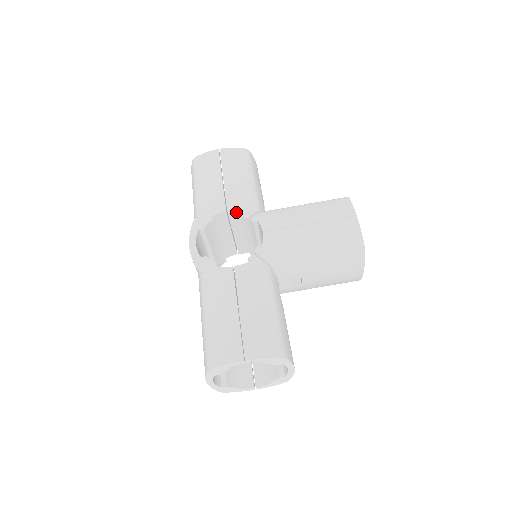
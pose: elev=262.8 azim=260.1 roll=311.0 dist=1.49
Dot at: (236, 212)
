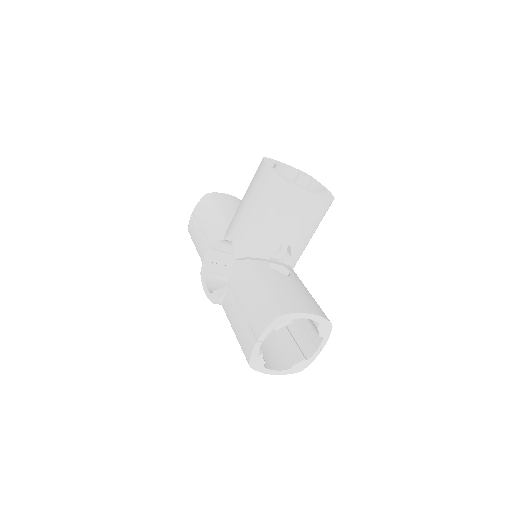
Dot at: (216, 243)
